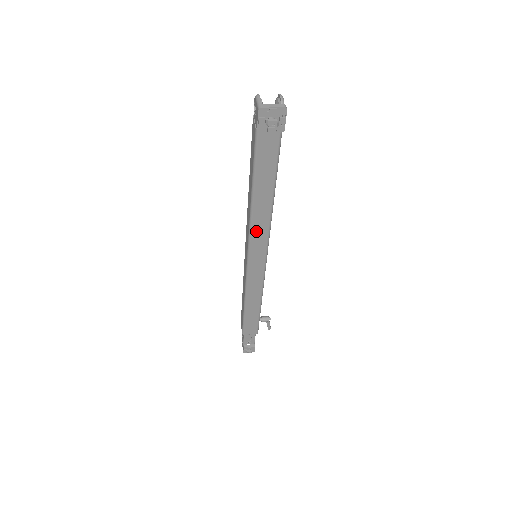
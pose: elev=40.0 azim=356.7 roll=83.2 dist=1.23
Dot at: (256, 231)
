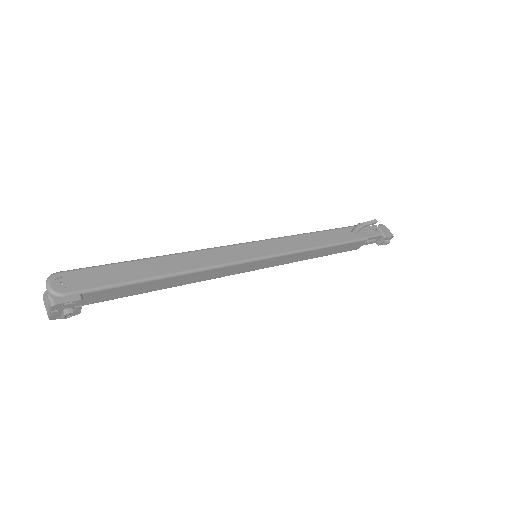
Dot at: (214, 276)
